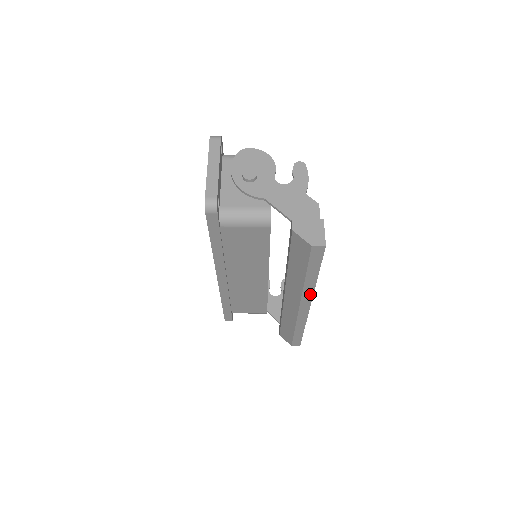
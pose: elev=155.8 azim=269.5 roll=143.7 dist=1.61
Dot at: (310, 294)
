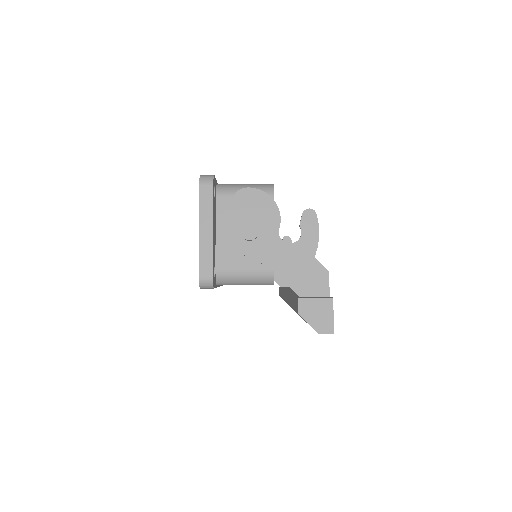
Dot at: occluded
